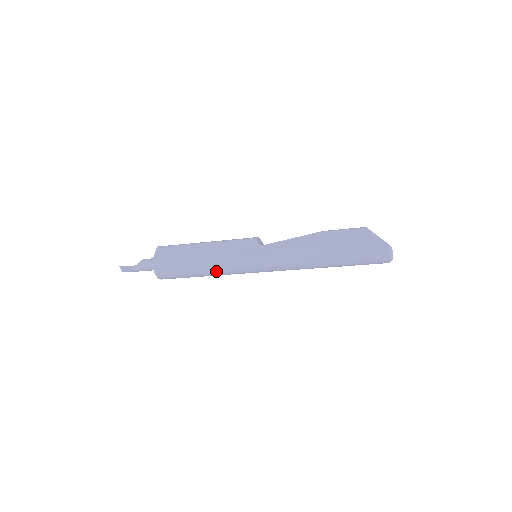
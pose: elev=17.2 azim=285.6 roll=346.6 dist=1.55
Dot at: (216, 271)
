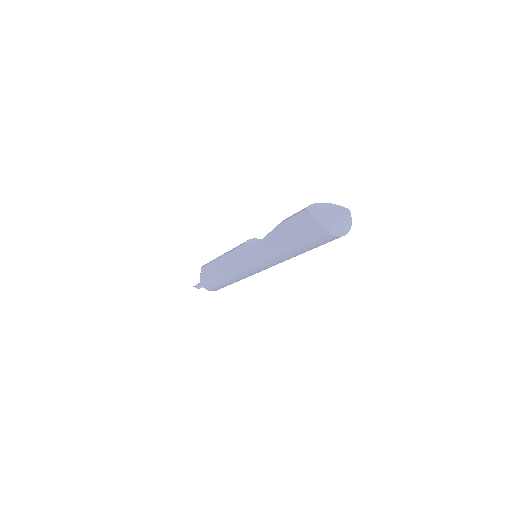
Dot at: (236, 280)
